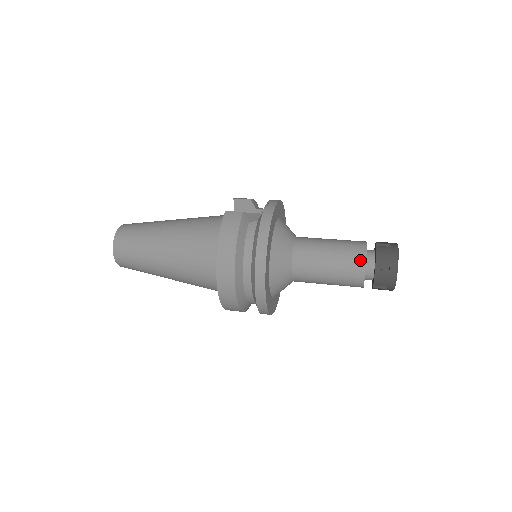
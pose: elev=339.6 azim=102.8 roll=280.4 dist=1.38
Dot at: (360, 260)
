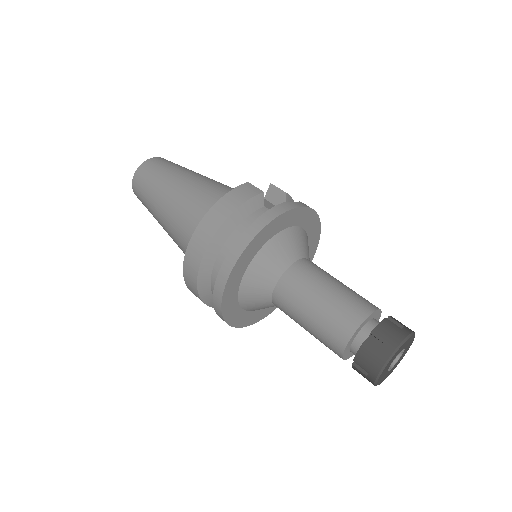
Dot at: (355, 319)
